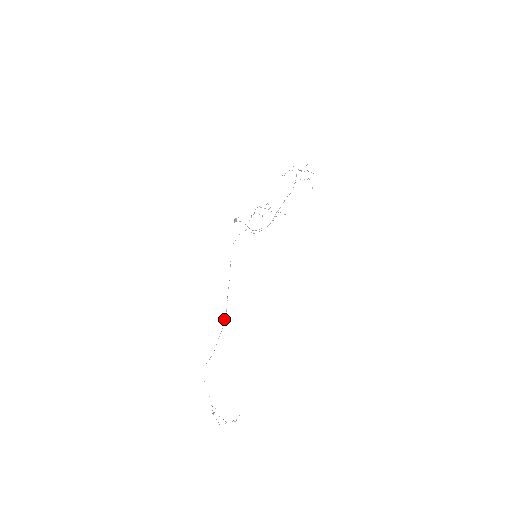
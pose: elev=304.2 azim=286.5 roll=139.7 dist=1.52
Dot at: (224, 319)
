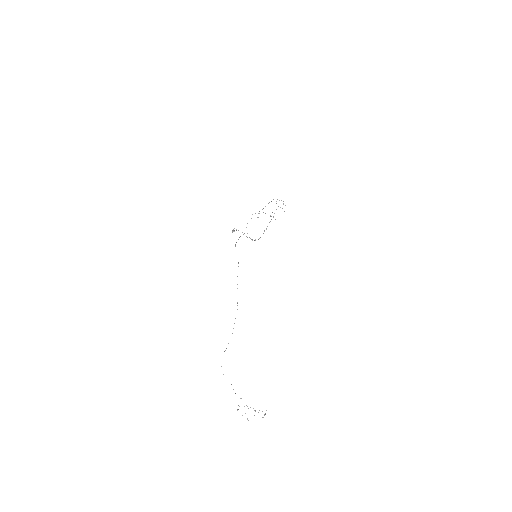
Dot at: occluded
